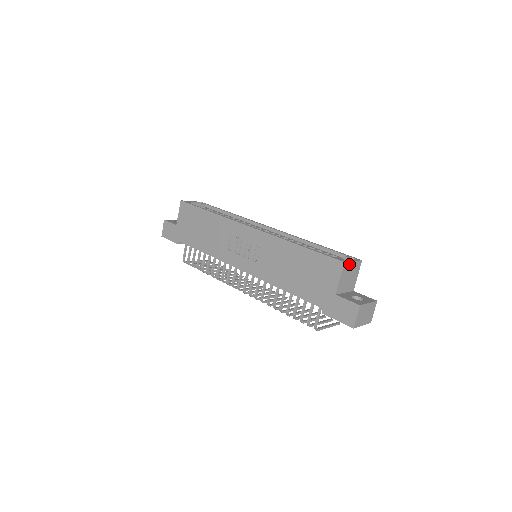
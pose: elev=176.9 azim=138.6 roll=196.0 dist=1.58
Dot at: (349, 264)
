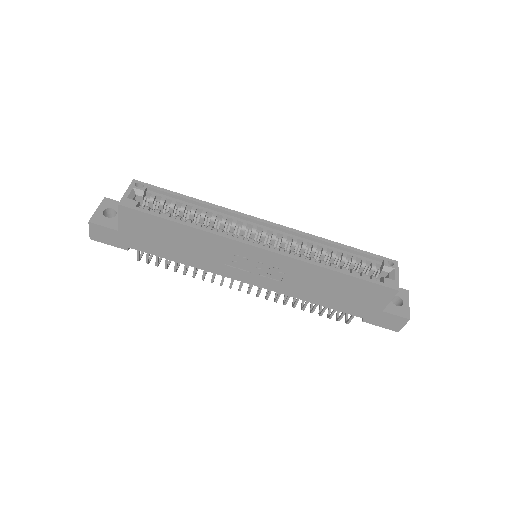
Dot at: (397, 283)
